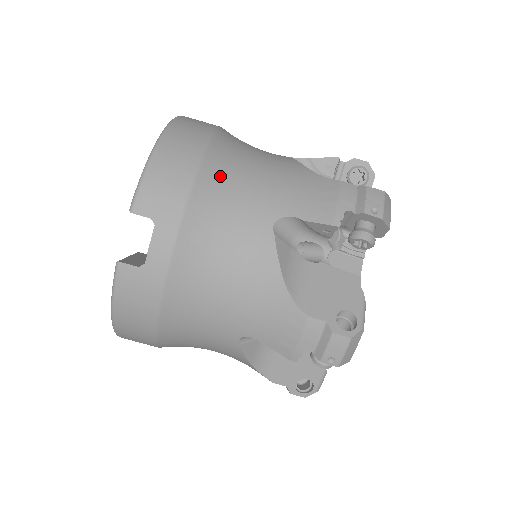
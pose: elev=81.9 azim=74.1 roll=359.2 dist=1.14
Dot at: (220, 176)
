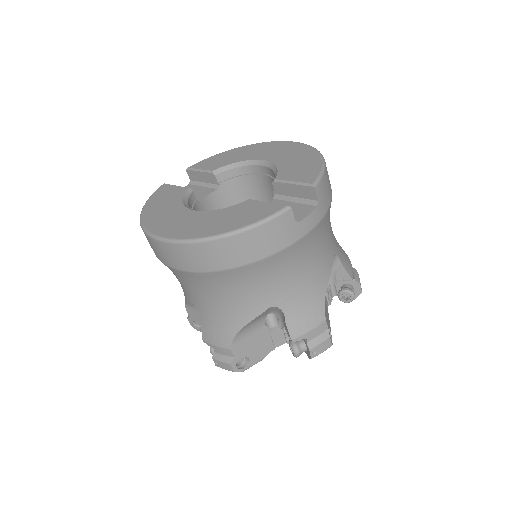
Dot at: occluded
